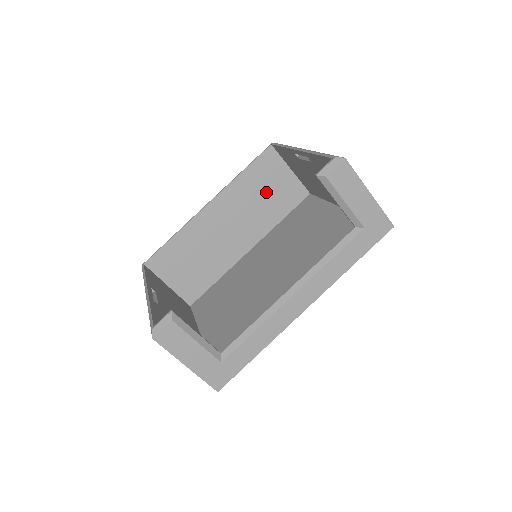
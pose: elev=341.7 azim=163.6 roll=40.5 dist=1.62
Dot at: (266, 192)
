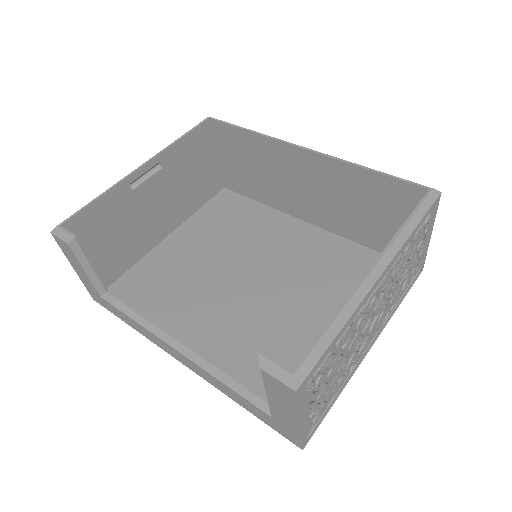
Dot at: (371, 211)
